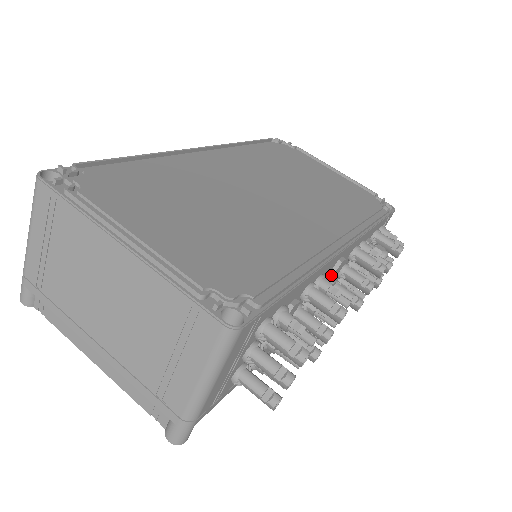
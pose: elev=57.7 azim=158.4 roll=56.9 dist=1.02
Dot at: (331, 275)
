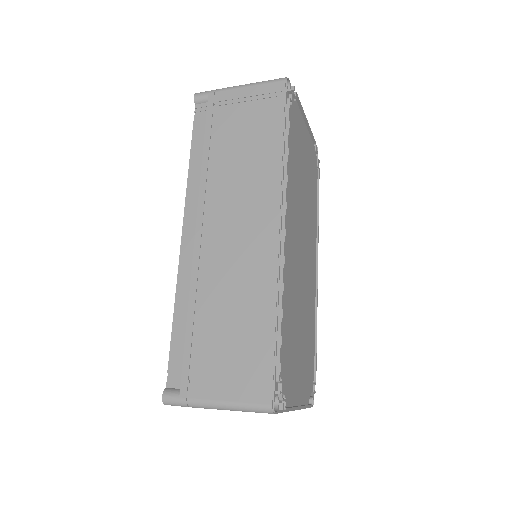
Dot at: occluded
